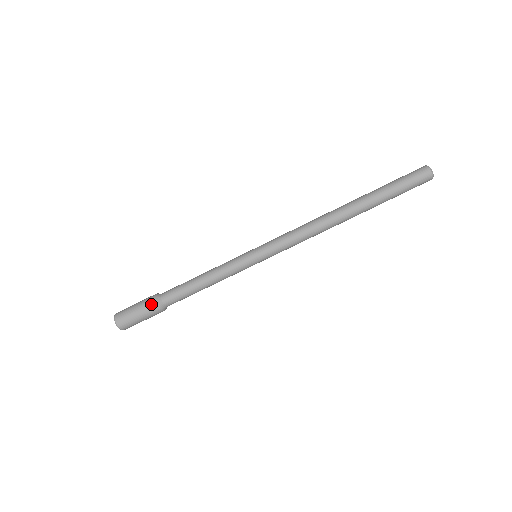
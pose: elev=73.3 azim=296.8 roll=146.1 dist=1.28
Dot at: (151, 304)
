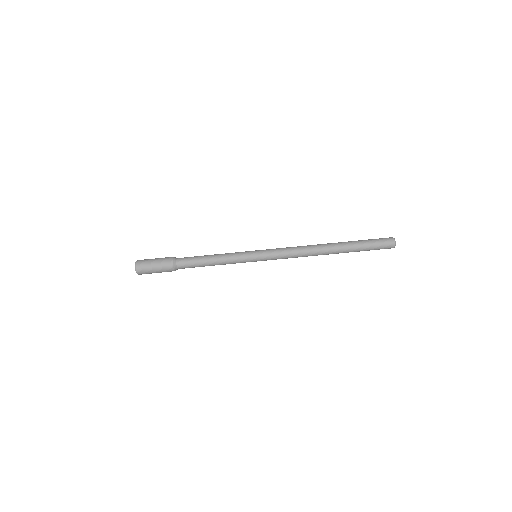
Dot at: (168, 268)
